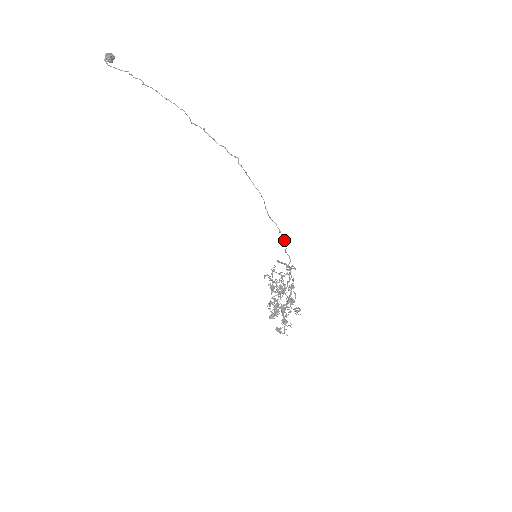
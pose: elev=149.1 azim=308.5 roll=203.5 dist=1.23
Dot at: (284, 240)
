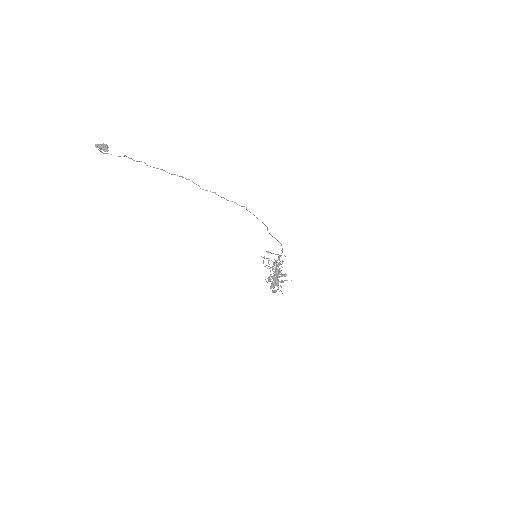
Dot at: occluded
